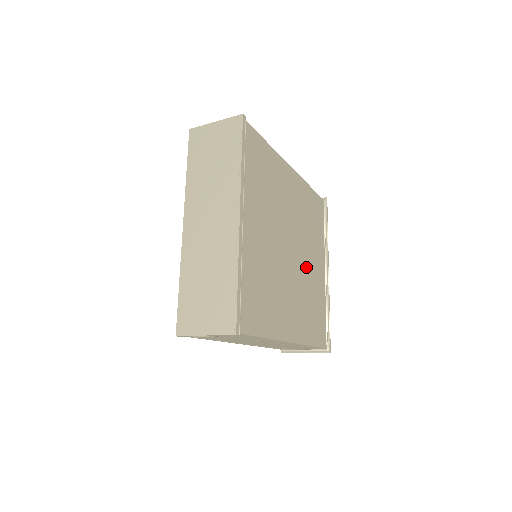
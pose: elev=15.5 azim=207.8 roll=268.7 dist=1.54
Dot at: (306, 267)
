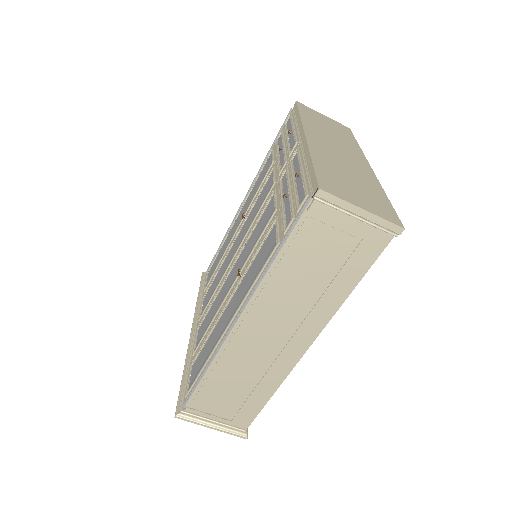
Dot at: occluded
